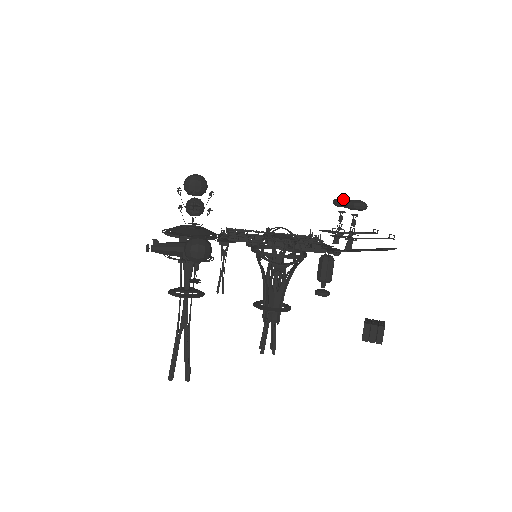
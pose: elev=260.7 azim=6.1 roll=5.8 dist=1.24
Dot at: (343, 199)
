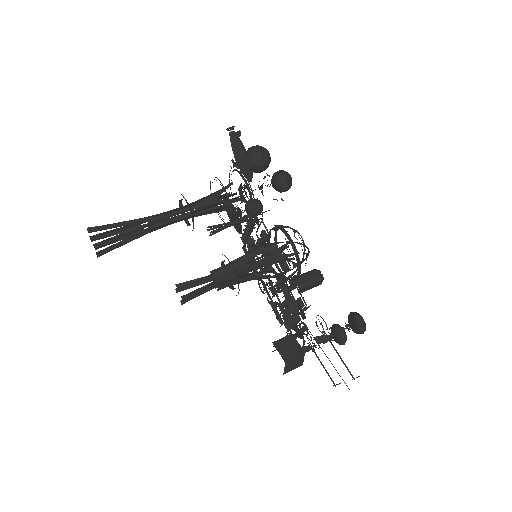
Dot at: occluded
